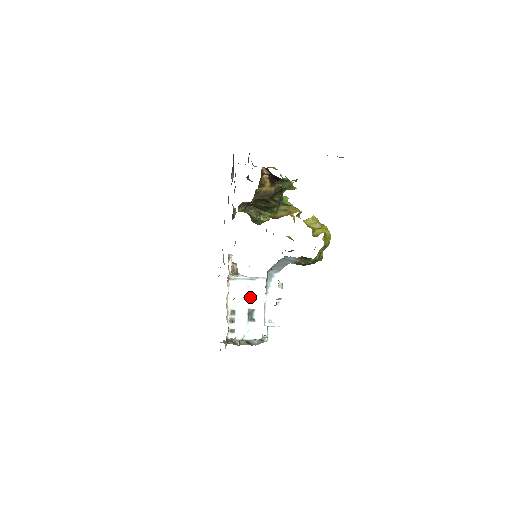
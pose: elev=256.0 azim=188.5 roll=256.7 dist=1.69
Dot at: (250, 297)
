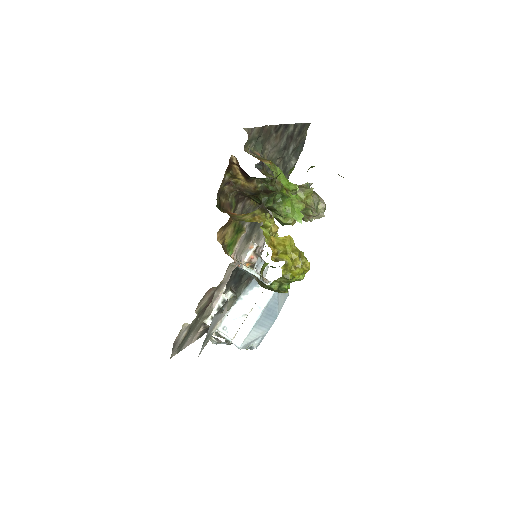
Dot at: occluded
